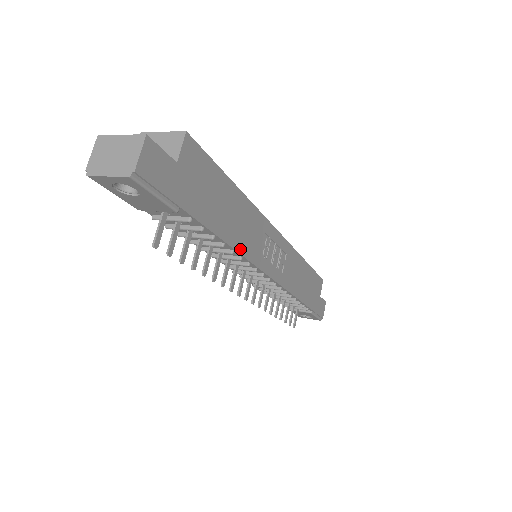
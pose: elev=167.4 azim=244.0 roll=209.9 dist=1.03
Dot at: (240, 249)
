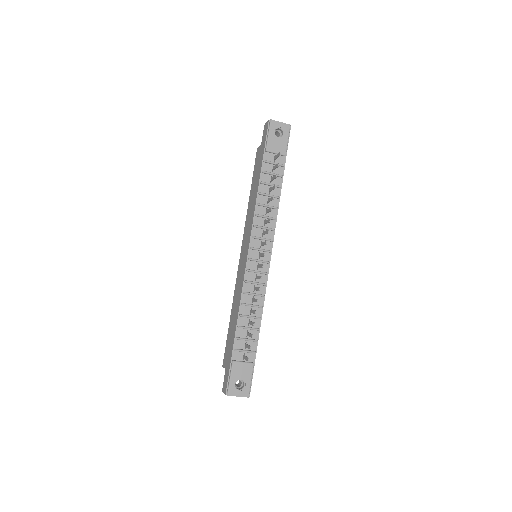
Dot at: (277, 214)
